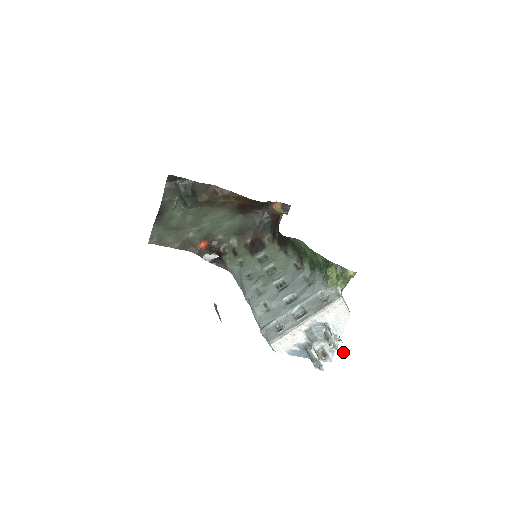
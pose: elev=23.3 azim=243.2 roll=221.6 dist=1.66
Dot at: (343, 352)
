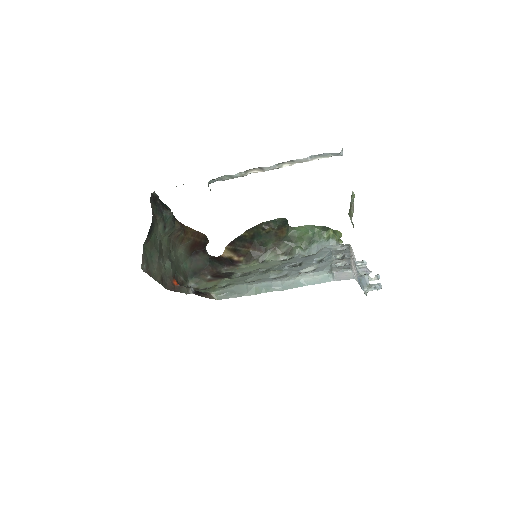
Dot at: (378, 275)
